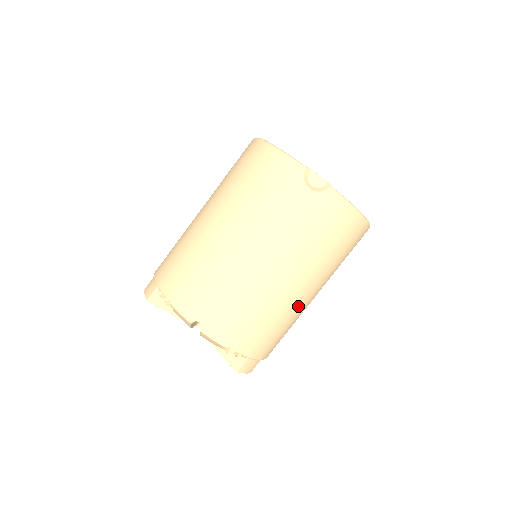
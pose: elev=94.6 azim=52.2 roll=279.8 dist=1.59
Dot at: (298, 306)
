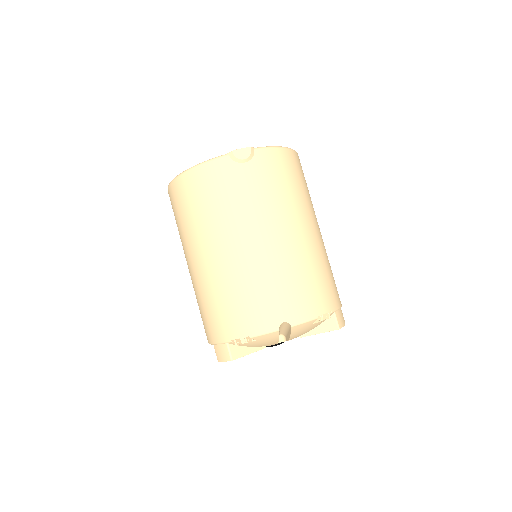
Dot at: (321, 245)
